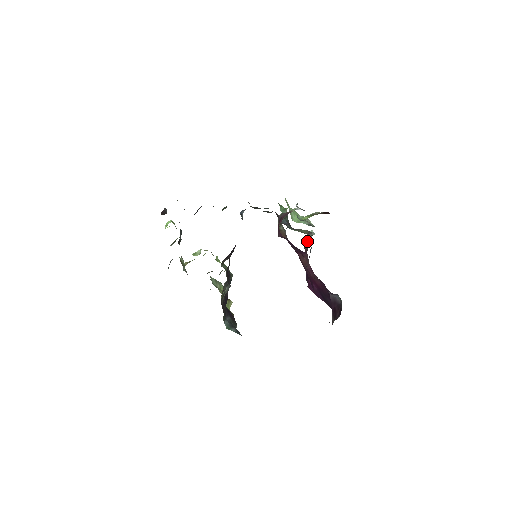
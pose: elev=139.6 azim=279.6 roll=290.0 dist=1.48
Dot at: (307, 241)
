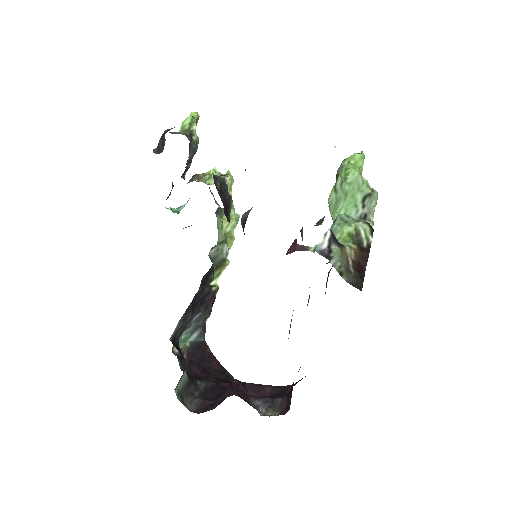
Dot at: occluded
